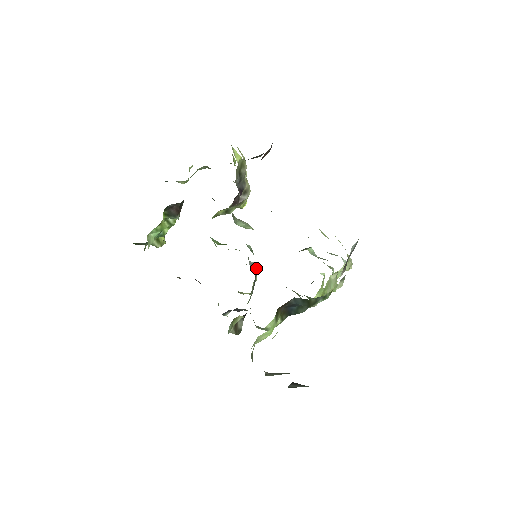
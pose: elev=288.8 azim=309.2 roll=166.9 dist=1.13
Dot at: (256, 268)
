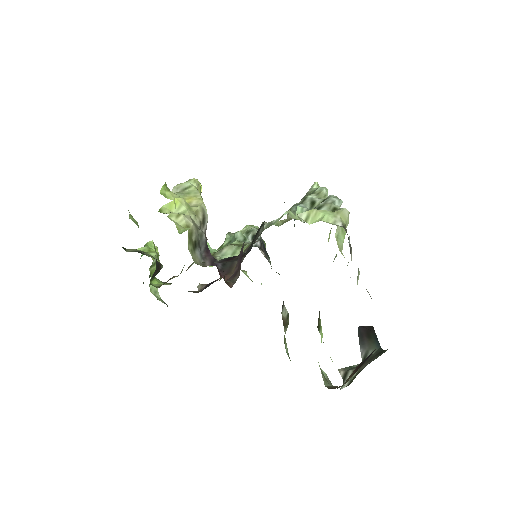
Dot at: (257, 240)
